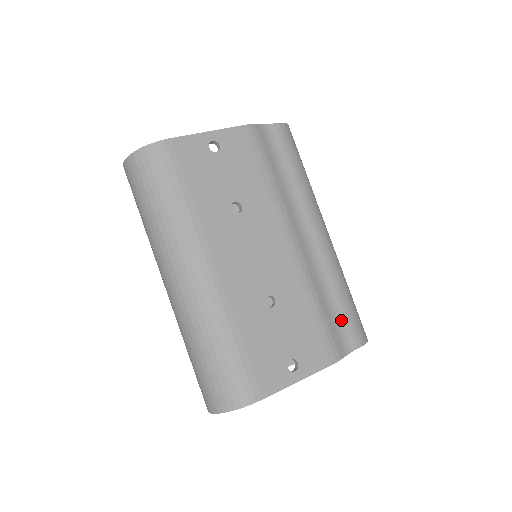
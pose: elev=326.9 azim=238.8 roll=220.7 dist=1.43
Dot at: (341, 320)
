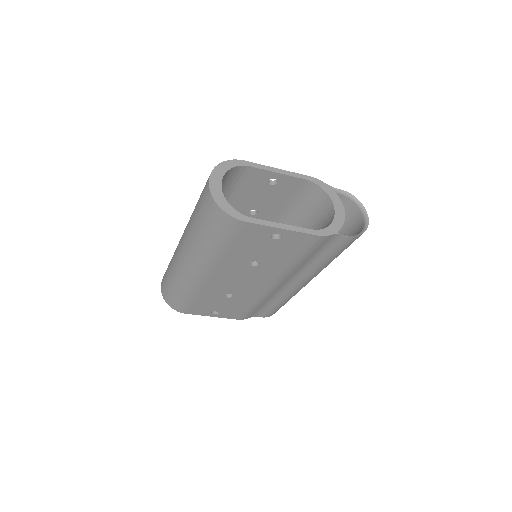
Dot at: occluded
